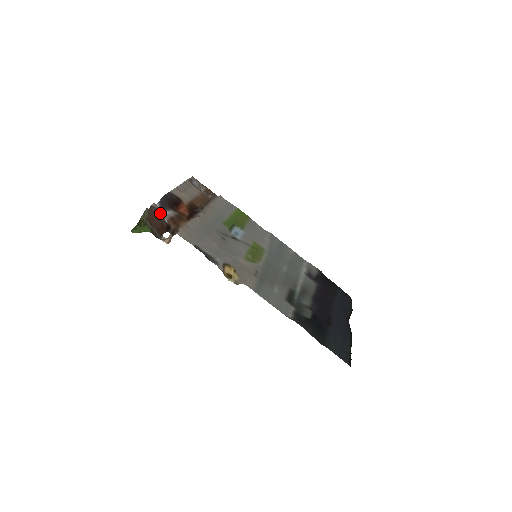
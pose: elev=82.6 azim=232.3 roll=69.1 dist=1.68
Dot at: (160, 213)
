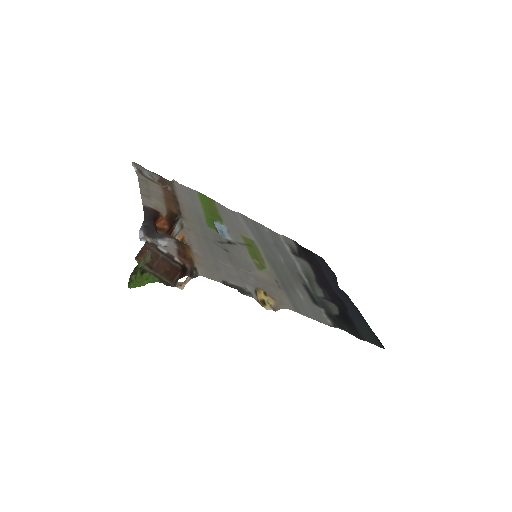
Dot at: (164, 251)
